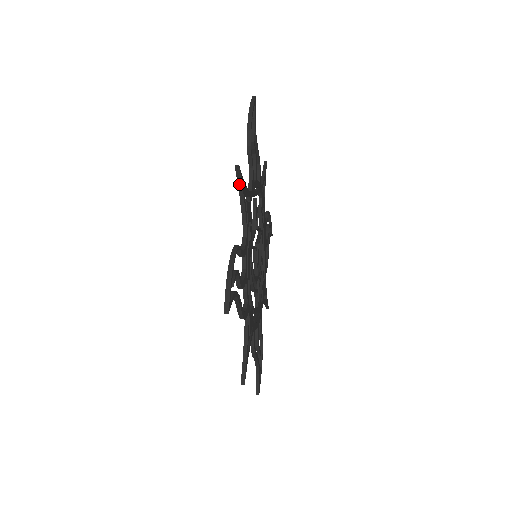
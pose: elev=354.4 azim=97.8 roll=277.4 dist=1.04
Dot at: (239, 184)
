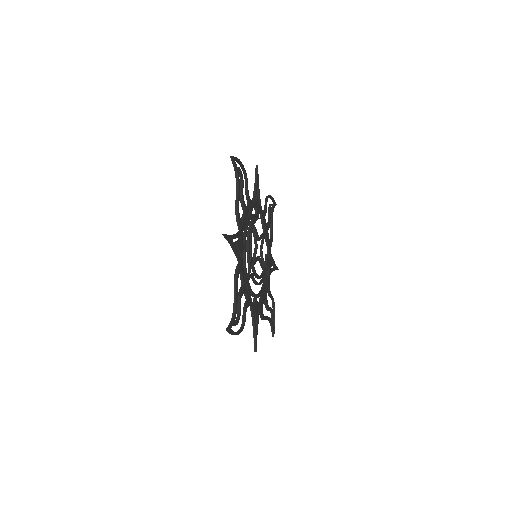
Dot at: (256, 177)
